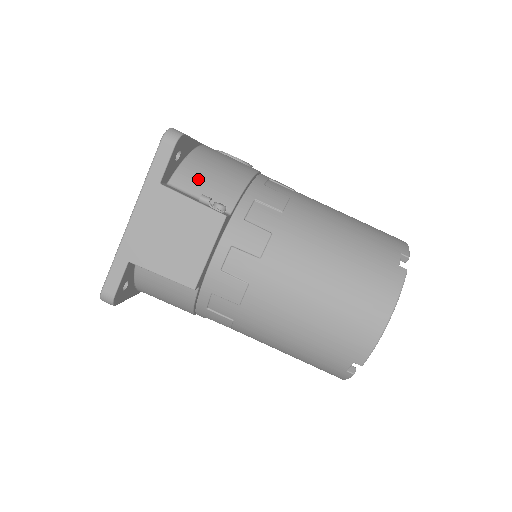
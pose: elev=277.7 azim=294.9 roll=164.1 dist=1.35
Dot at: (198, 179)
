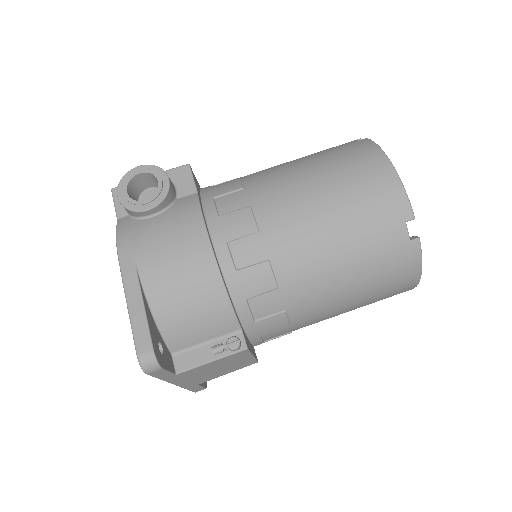
Dot at: (188, 331)
